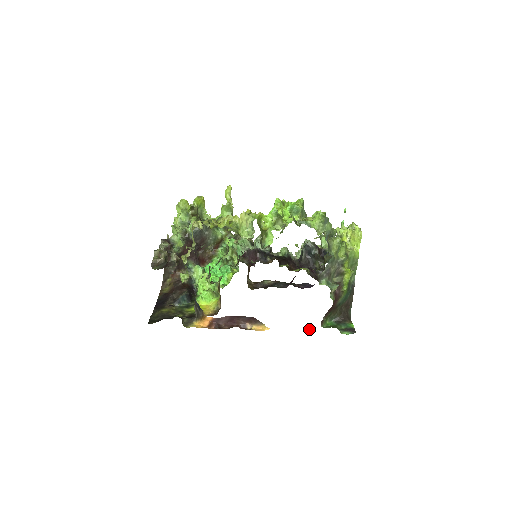
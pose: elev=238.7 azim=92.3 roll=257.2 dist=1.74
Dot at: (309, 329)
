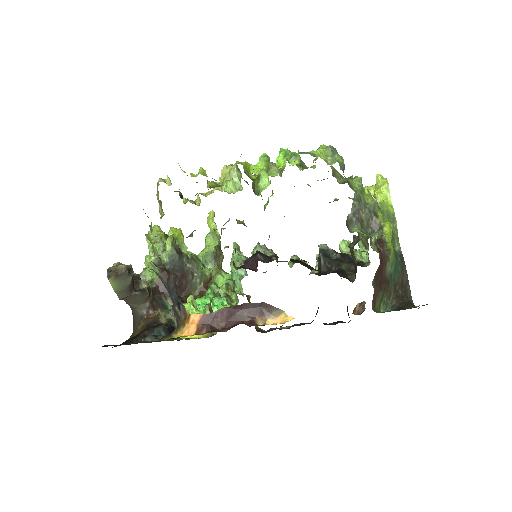
Dot at: (356, 309)
